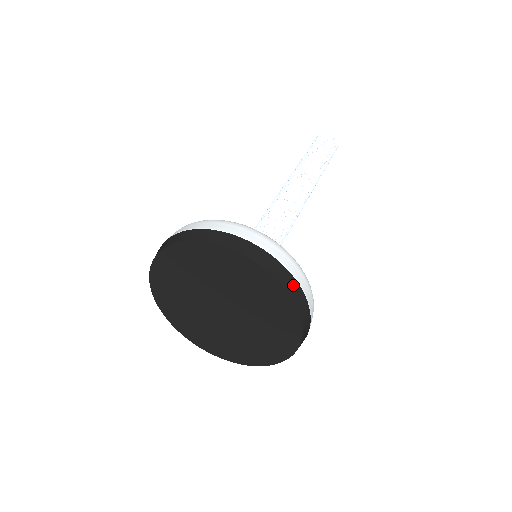
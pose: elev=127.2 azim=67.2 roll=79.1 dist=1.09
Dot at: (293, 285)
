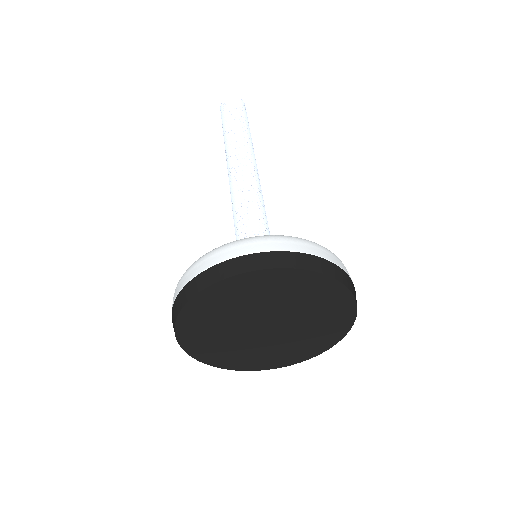
Dot at: (341, 274)
